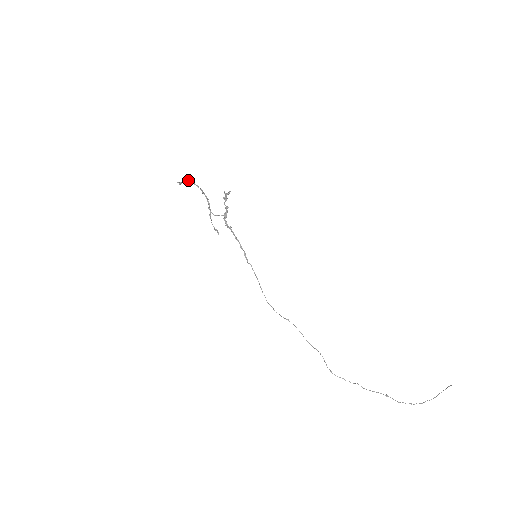
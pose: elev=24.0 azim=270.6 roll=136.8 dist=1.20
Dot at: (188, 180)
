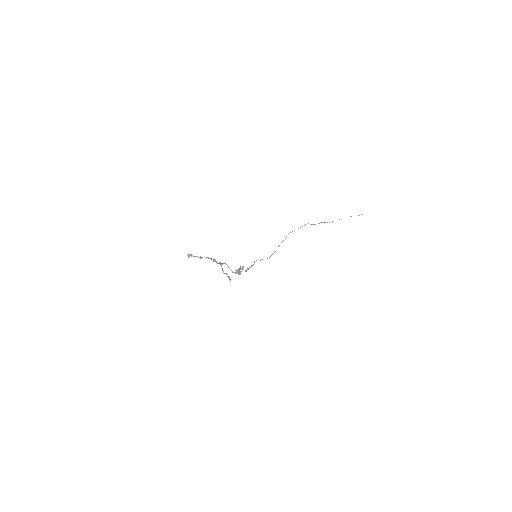
Dot at: occluded
